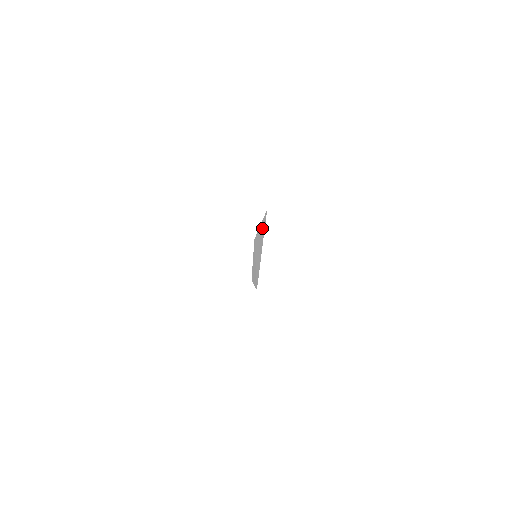
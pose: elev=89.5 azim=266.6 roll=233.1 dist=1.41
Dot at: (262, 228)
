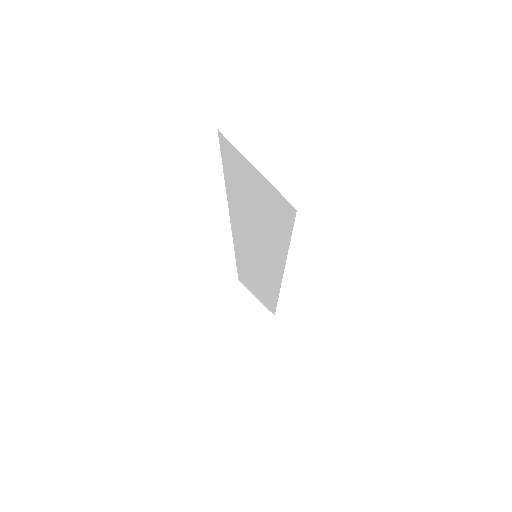
Dot at: (233, 183)
